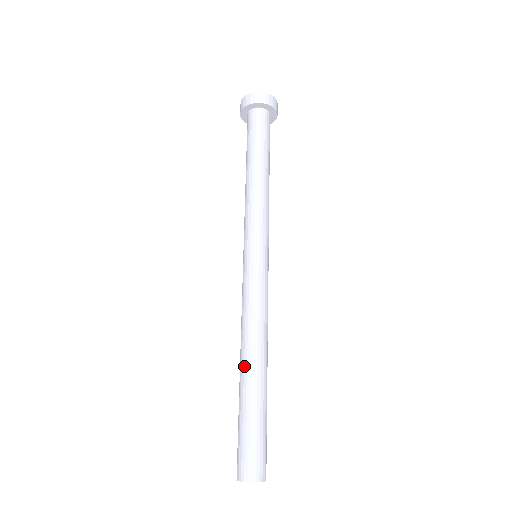
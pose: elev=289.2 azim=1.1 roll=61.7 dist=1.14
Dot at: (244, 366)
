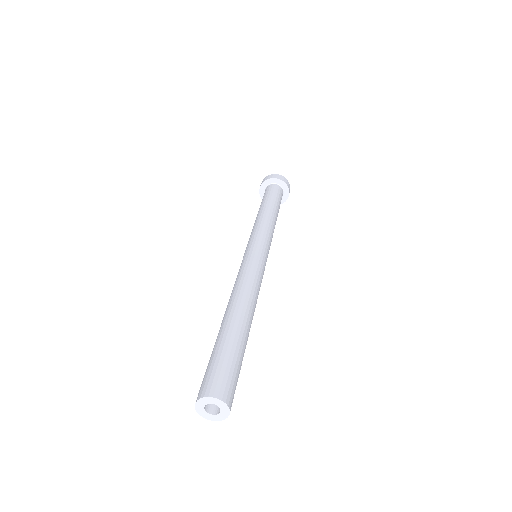
Dot at: (231, 311)
